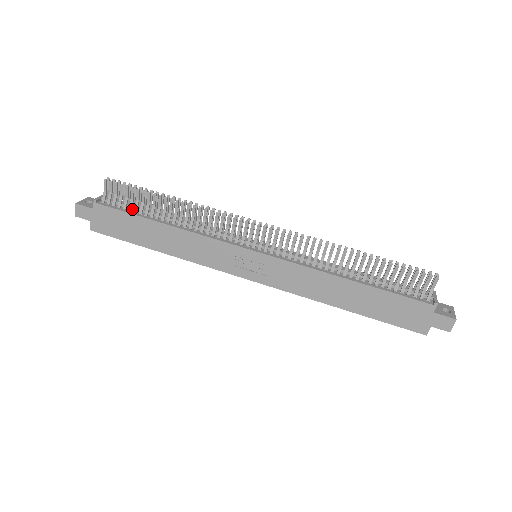
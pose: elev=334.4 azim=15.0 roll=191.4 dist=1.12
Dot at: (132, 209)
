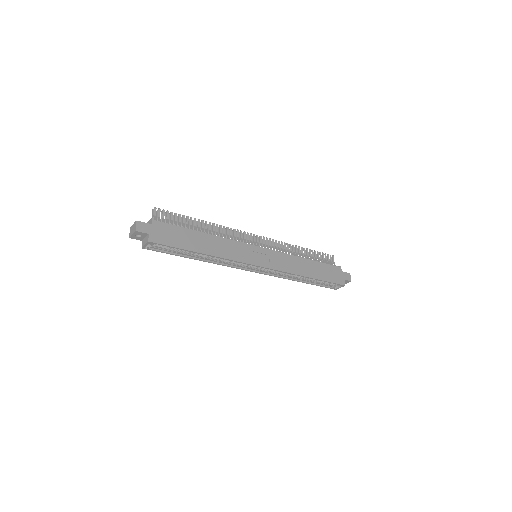
Dot at: occluded
